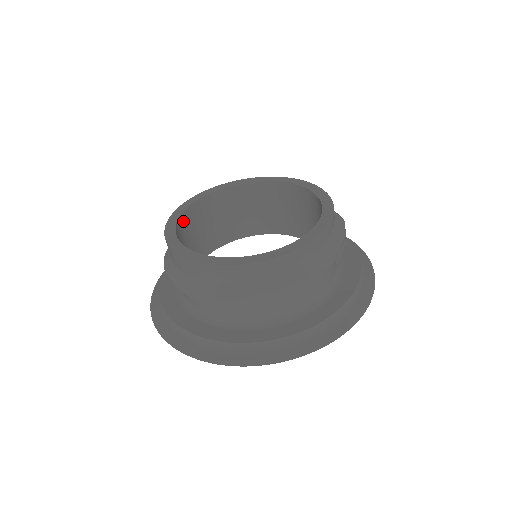
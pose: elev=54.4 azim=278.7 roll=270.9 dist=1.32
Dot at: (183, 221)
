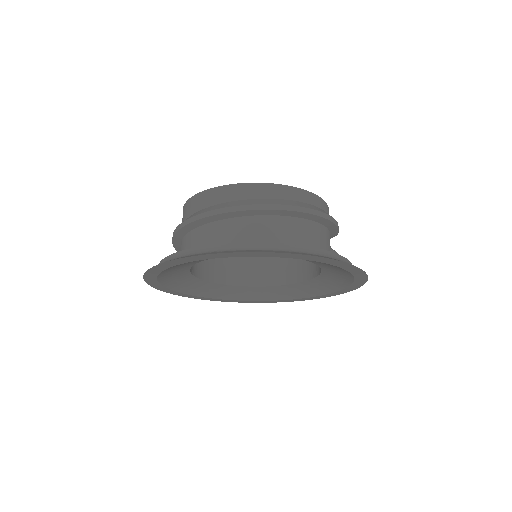
Dot at: occluded
